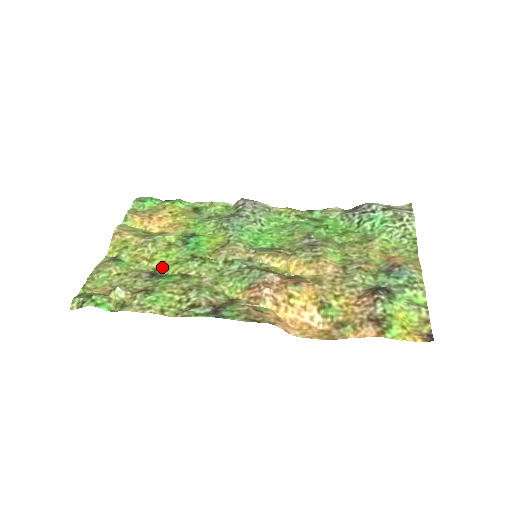
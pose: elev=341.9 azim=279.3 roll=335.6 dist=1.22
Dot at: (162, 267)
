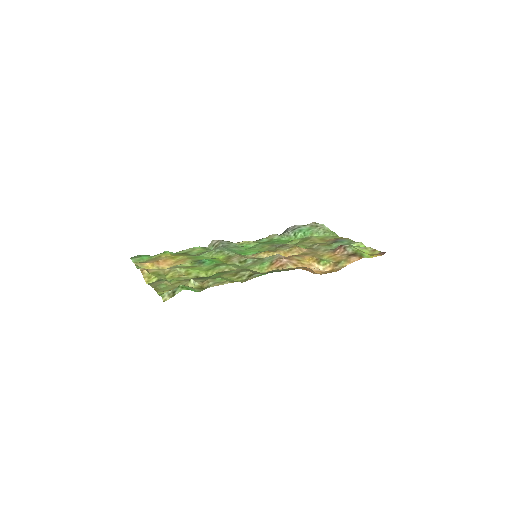
Dot at: (201, 274)
